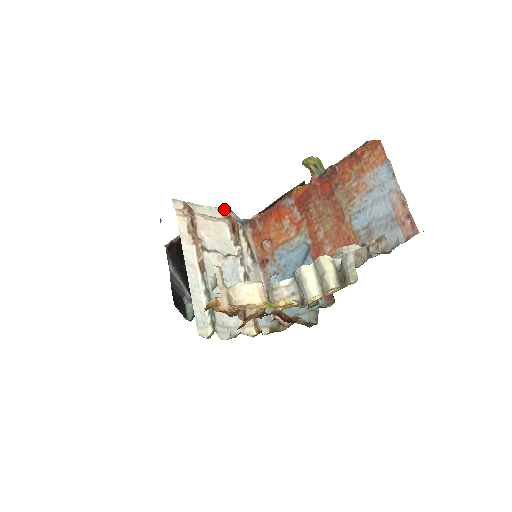
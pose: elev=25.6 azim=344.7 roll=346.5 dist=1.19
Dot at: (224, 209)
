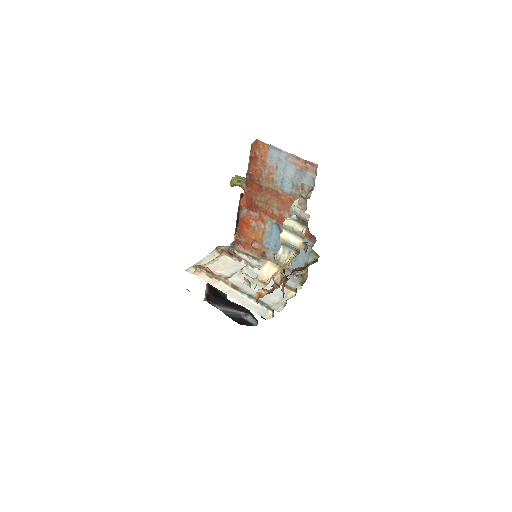
Dot at: (215, 250)
